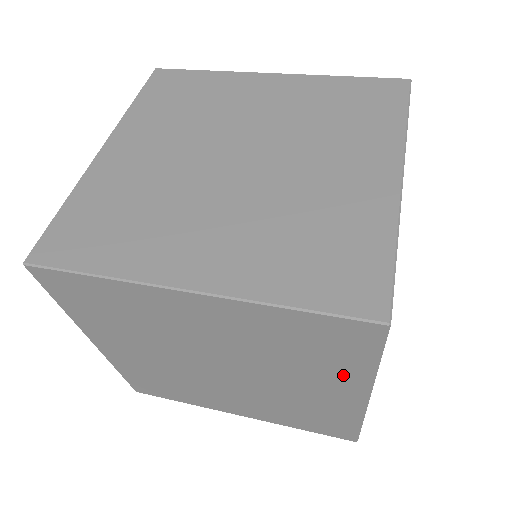
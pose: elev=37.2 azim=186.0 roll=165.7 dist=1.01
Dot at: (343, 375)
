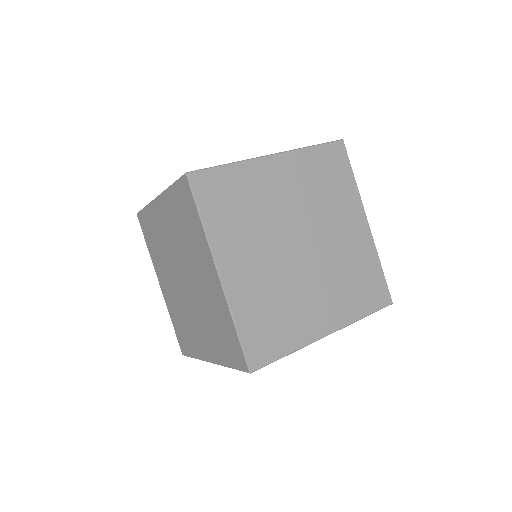
Dot at: occluded
